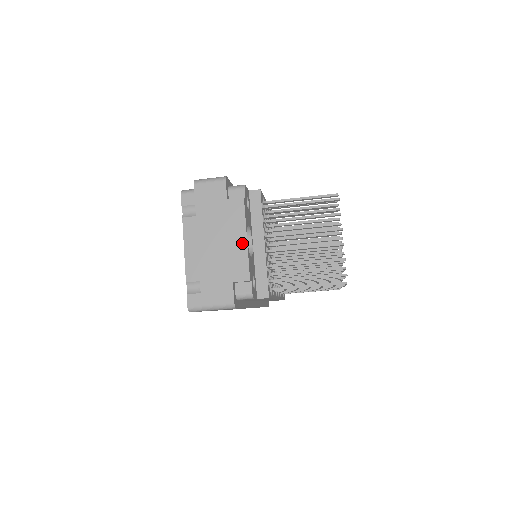
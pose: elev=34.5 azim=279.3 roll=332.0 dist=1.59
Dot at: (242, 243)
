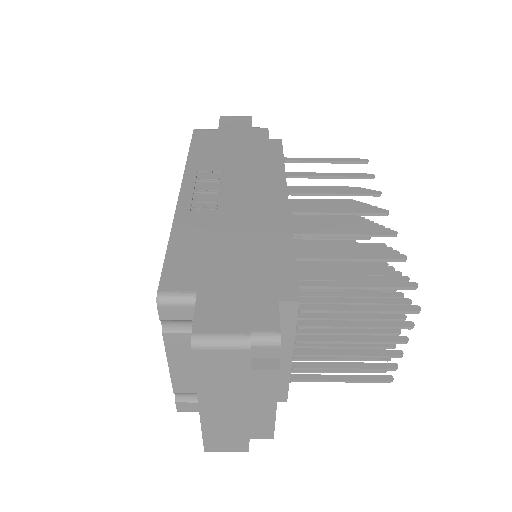
Dot at: (268, 411)
